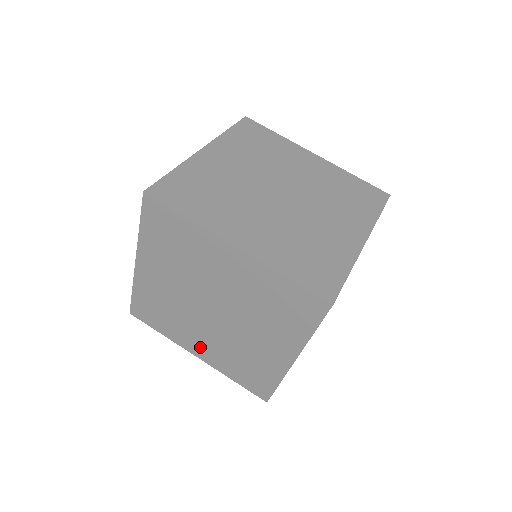
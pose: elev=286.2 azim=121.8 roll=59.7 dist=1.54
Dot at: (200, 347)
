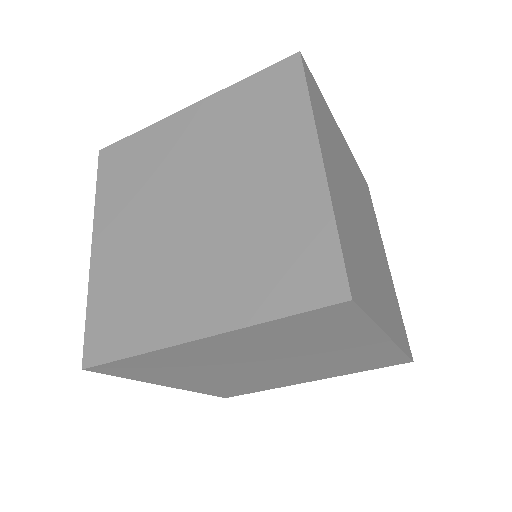
Dot at: occluded
